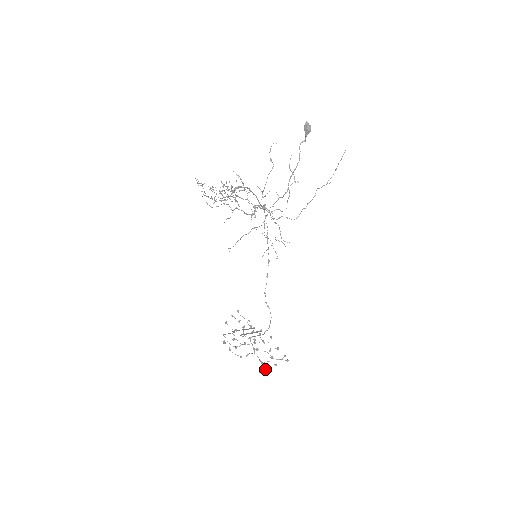
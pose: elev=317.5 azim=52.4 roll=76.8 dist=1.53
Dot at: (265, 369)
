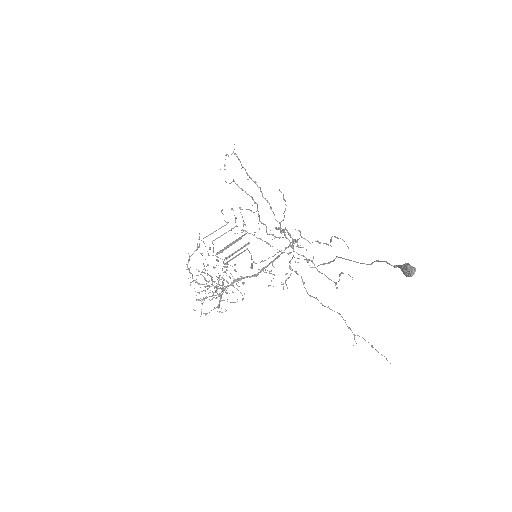
Dot at: occluded
